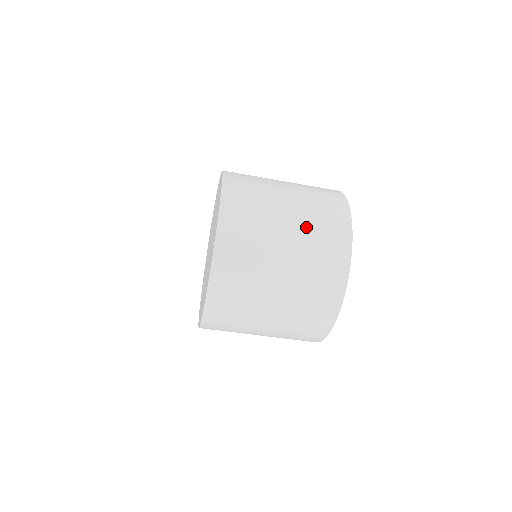
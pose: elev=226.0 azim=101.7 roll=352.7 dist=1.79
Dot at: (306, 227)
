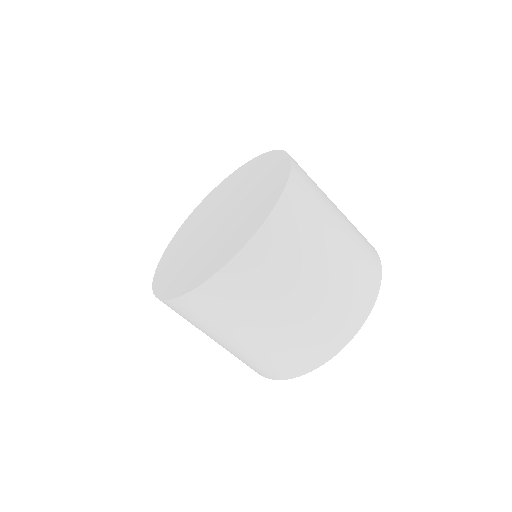
Dot at: occluded
